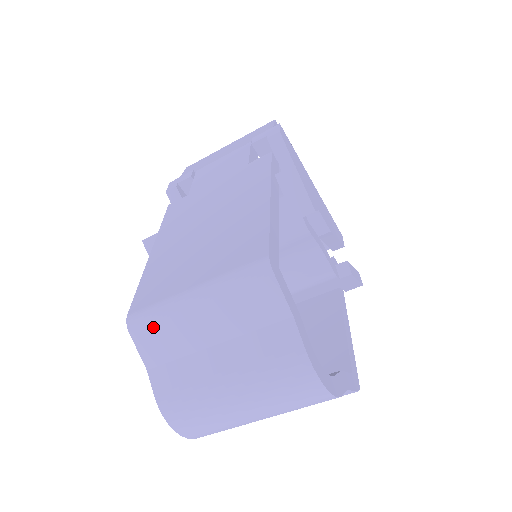
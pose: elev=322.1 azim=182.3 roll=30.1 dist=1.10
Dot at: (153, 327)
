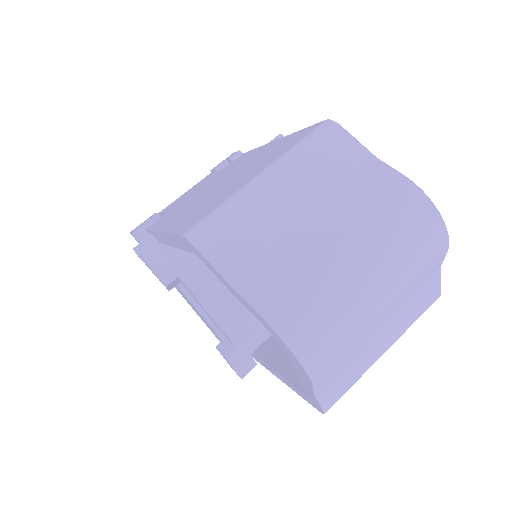
Dot at: (224, 226)
